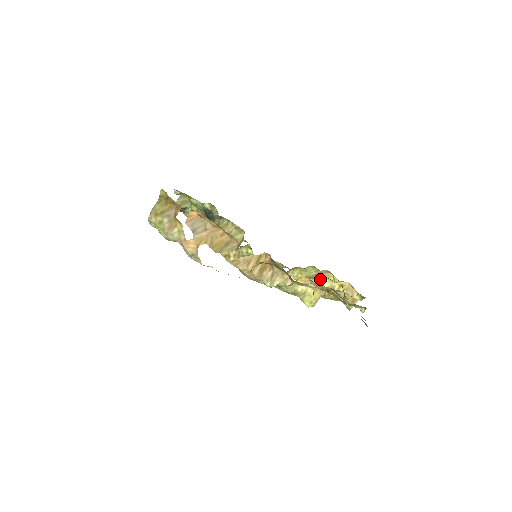
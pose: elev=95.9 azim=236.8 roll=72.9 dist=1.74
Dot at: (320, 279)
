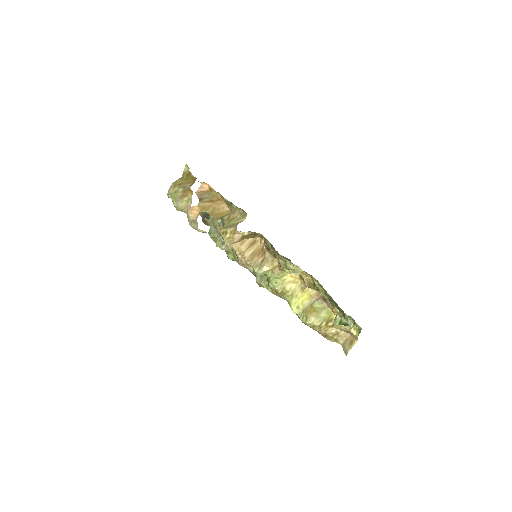
Dot at: (319, 308)
